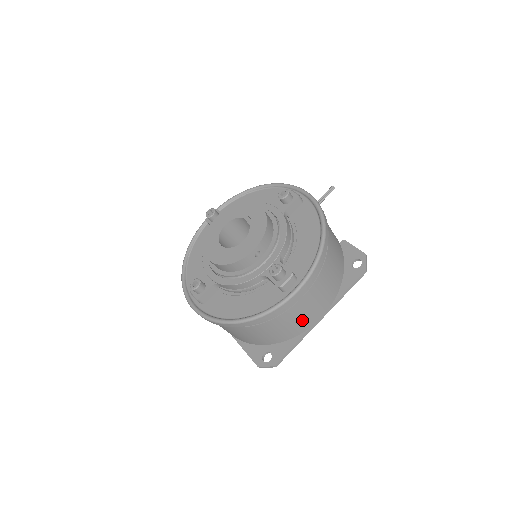
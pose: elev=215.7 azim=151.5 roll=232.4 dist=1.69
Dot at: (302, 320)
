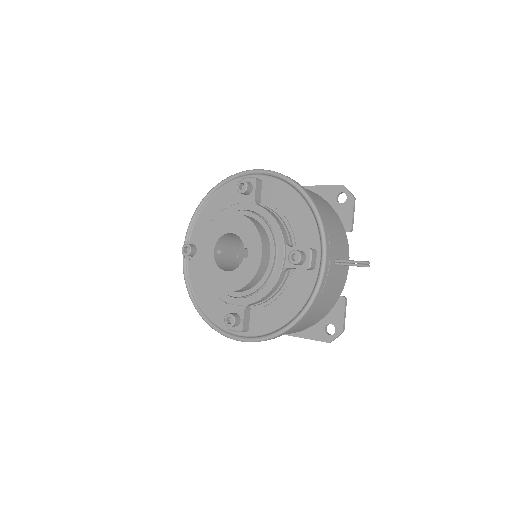
Dot at: occluded
